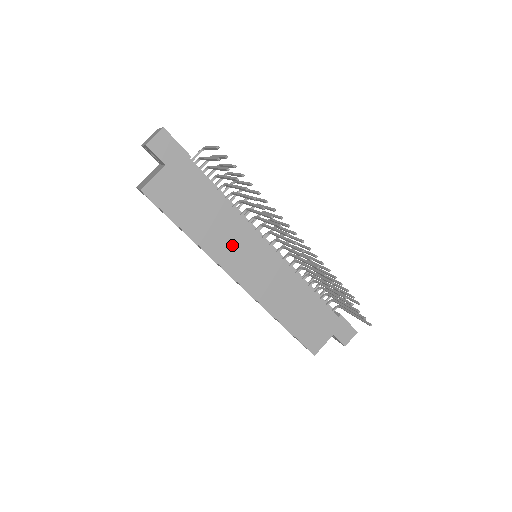
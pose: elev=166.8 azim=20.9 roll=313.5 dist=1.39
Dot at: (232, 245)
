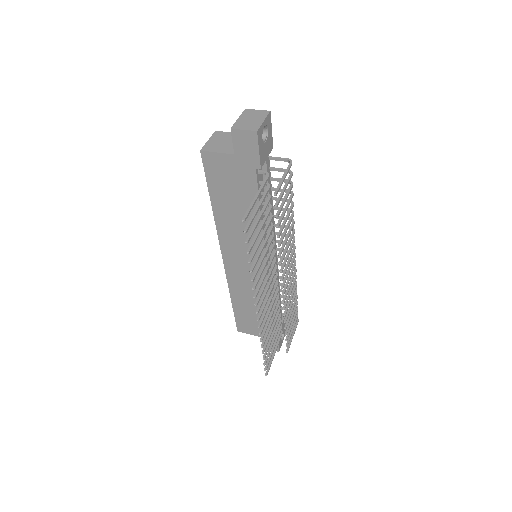
Dot at: (239, 240)
